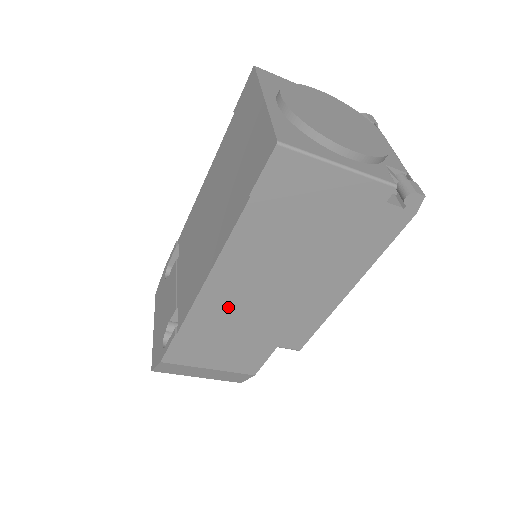
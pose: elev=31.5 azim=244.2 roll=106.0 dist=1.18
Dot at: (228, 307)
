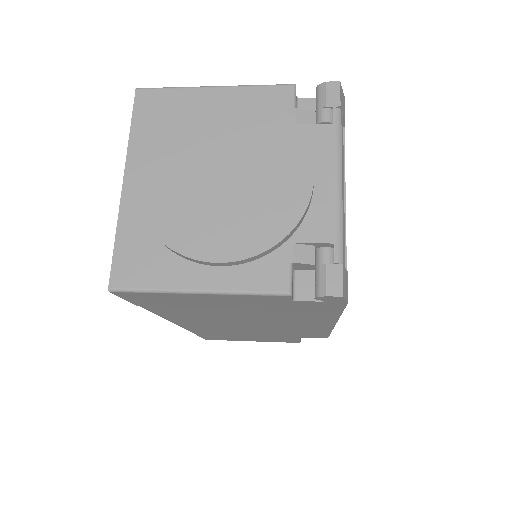
Dot at: (219, 329)
